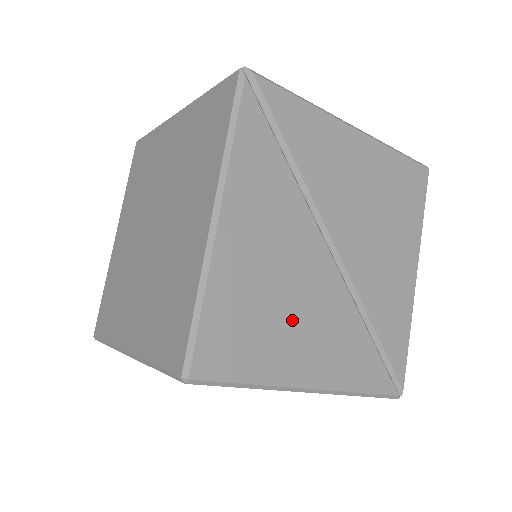
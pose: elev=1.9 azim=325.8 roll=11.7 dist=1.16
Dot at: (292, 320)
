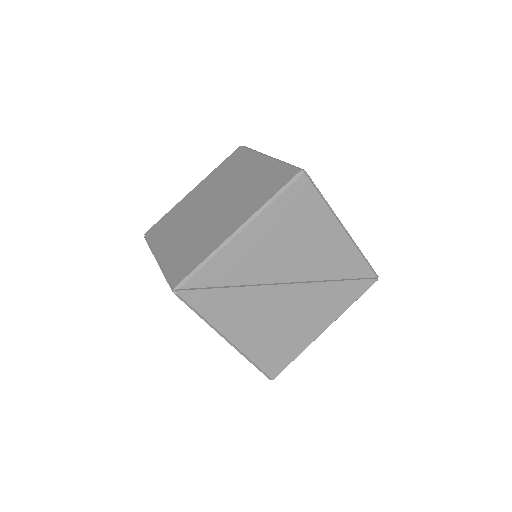
Dot at: (293, 326)
